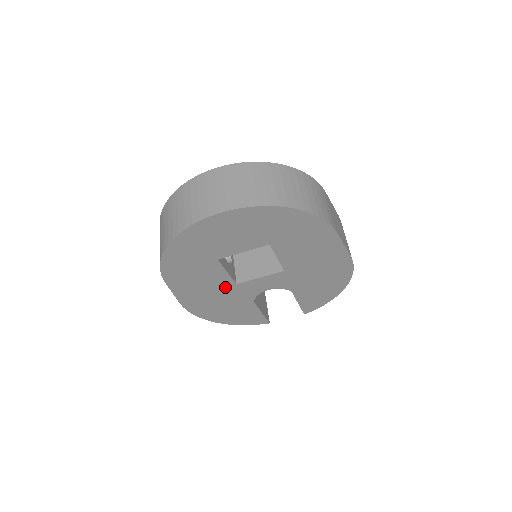
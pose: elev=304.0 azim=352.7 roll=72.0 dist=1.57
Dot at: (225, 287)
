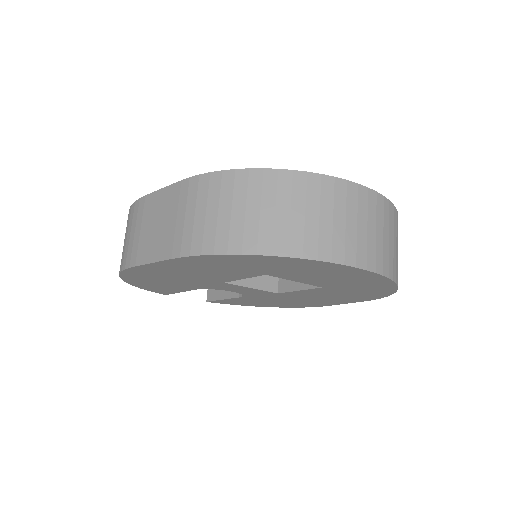
Dot at: (209, 279)
